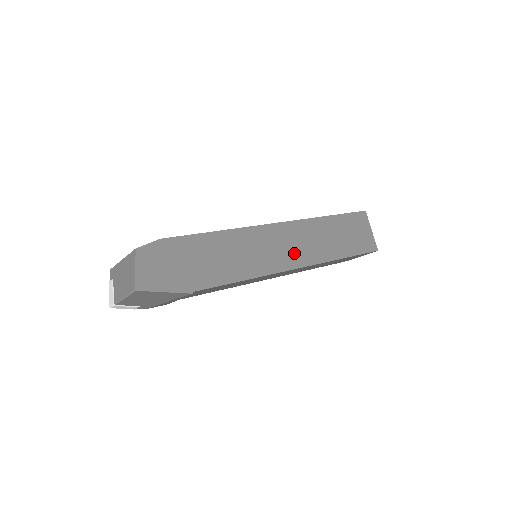
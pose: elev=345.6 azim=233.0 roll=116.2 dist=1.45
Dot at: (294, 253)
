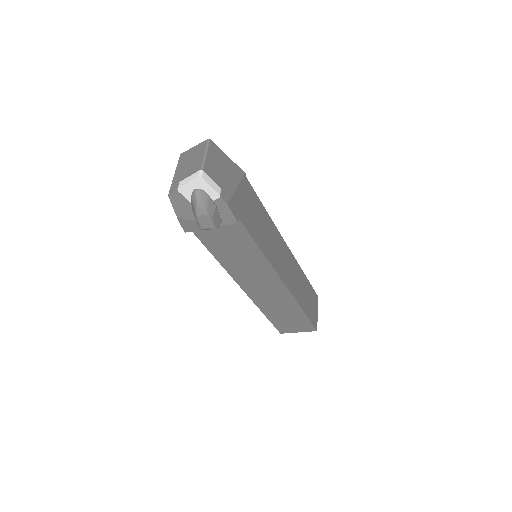
Dot at: occluded
